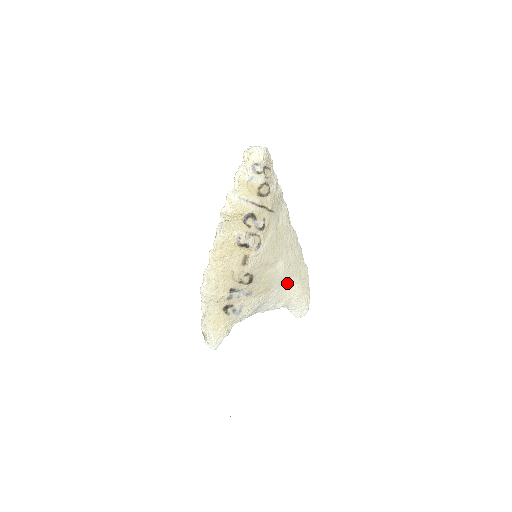
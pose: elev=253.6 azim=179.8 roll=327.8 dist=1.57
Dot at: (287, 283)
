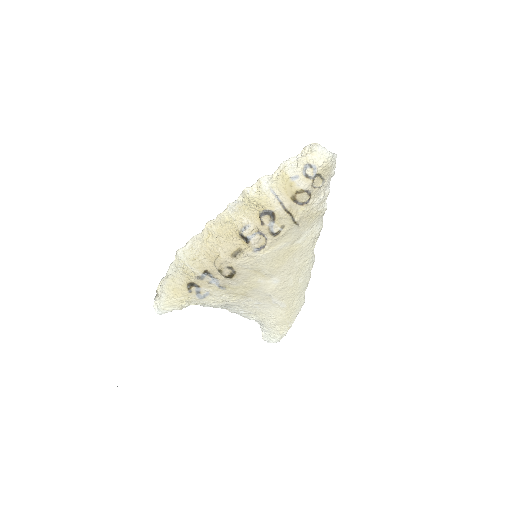
Dot at: (271, 302)
